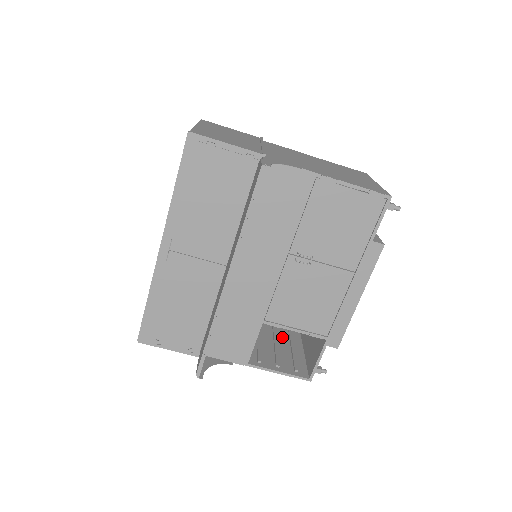
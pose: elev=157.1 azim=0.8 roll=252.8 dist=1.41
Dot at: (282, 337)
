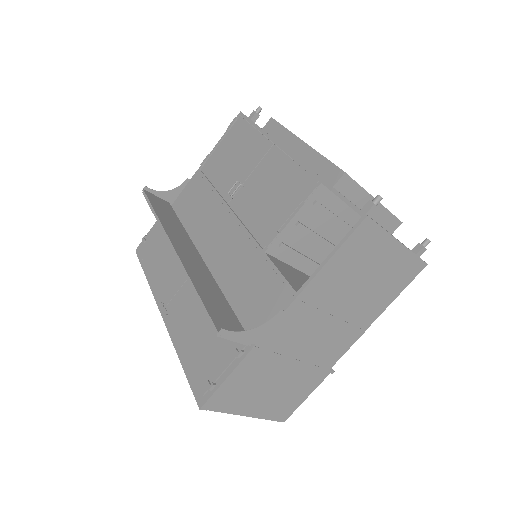
Dot at: (384, 278)
